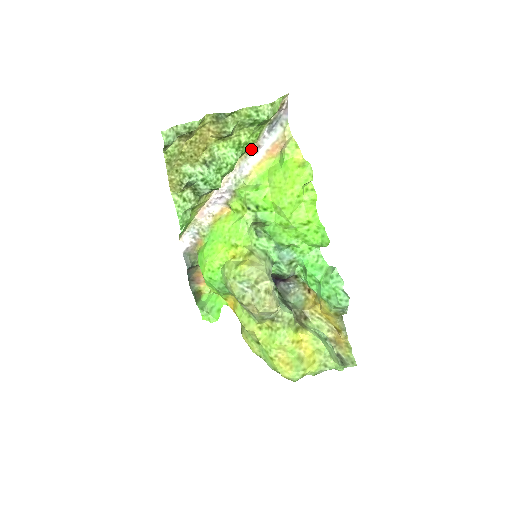
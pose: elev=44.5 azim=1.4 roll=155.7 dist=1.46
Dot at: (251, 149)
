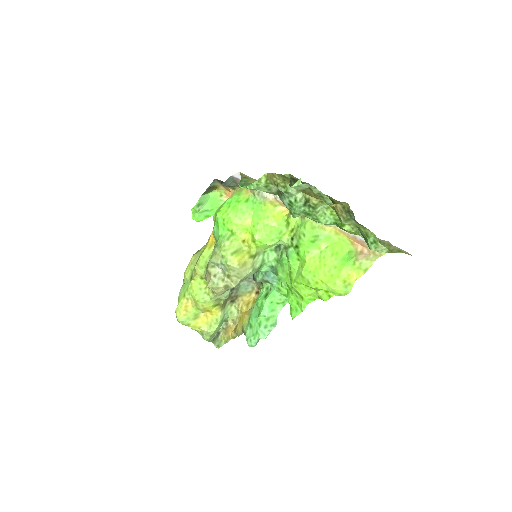
Dot at: occluded
